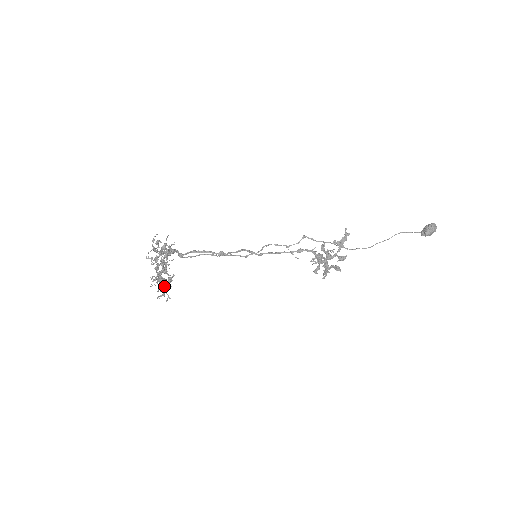
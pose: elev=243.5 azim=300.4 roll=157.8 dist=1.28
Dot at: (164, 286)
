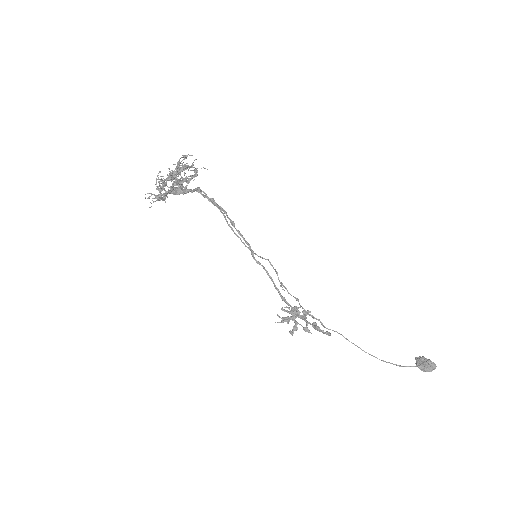
Dot at: occluded
